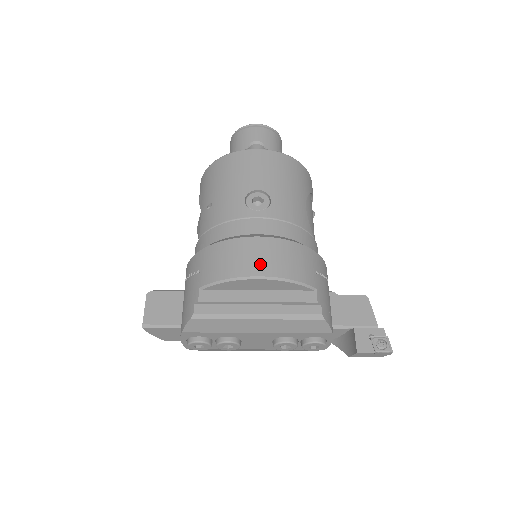
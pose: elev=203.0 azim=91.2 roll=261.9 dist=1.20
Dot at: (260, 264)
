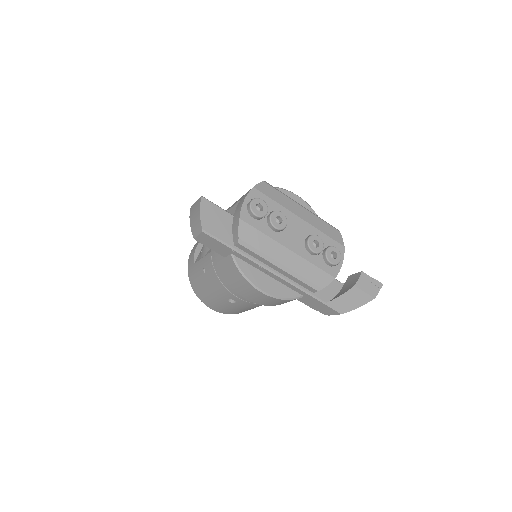
Dot at: occluded
